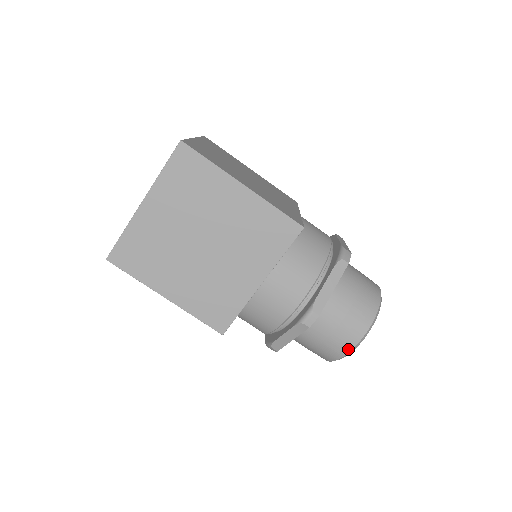
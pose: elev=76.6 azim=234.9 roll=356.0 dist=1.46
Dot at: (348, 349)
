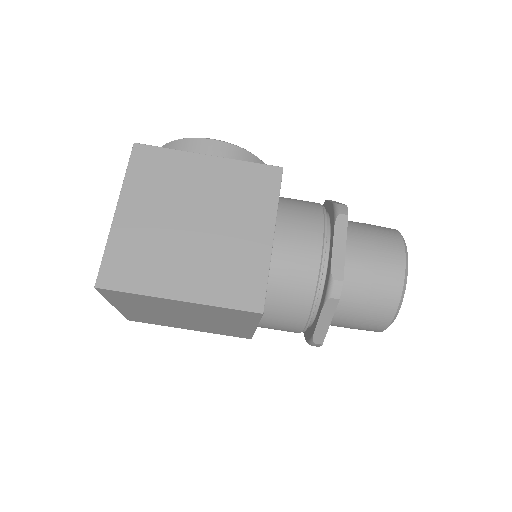
Dot at: (375, 331)
